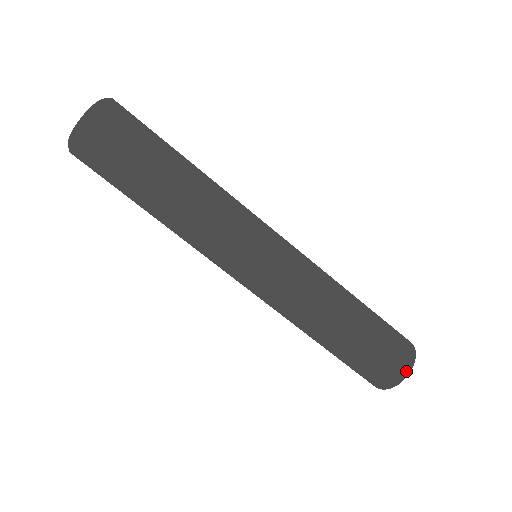
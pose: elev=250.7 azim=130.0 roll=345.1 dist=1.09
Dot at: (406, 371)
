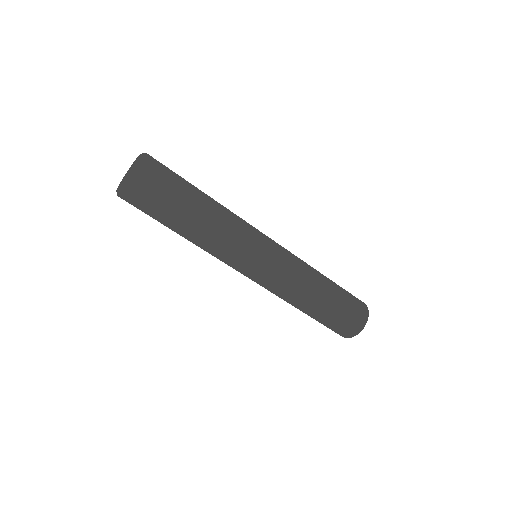
Dot at: (364, 324)
